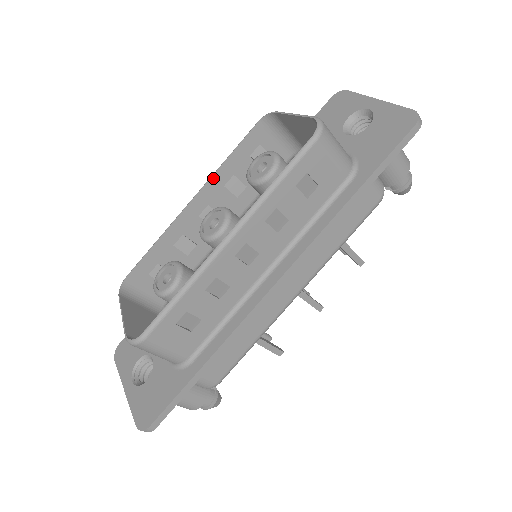
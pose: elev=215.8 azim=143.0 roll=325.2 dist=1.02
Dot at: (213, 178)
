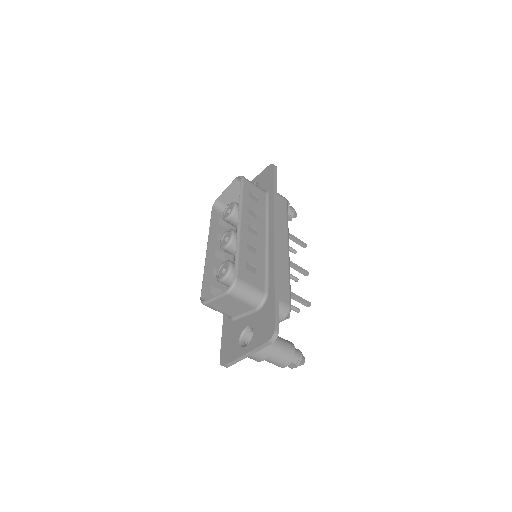
Dot at: (210, 236)
